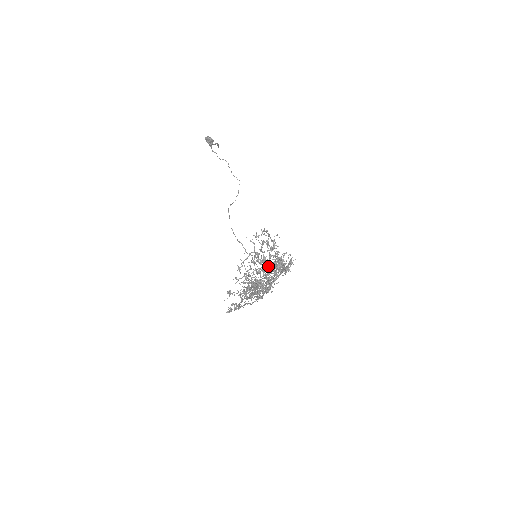
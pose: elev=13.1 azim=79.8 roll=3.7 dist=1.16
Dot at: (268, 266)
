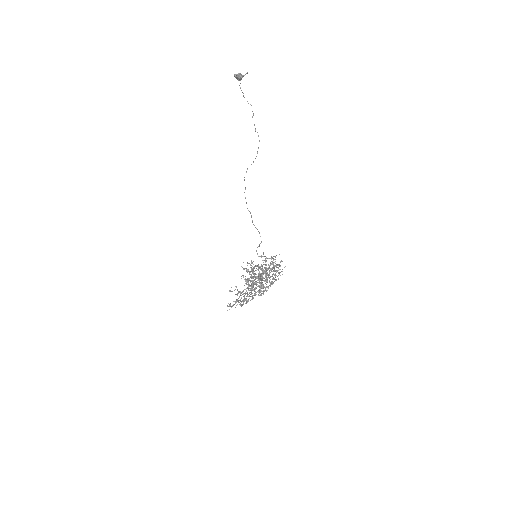
Dot at: occluded
